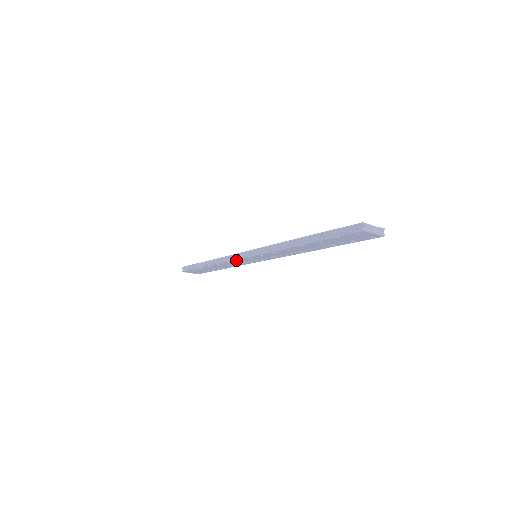
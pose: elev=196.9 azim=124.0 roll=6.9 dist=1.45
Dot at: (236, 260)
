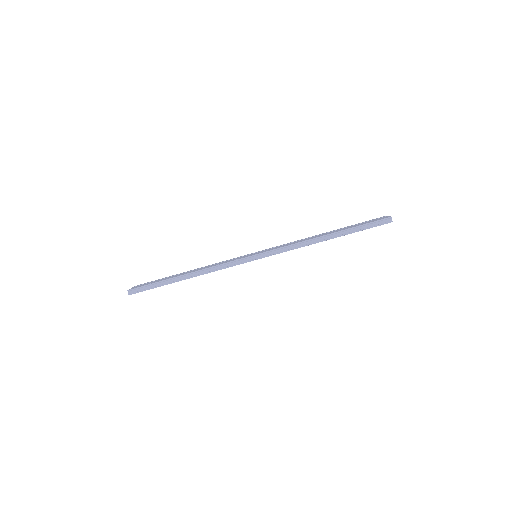
Dot at: occluded
